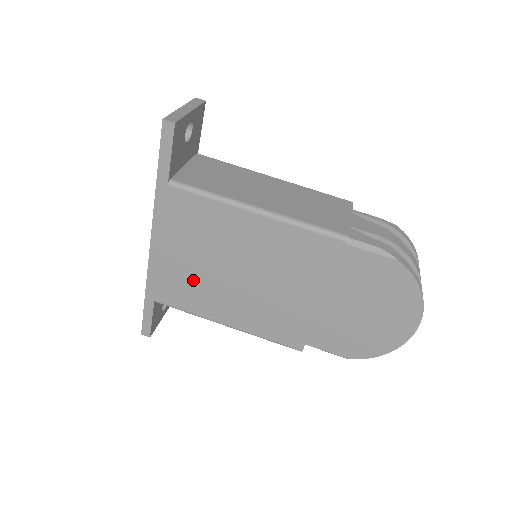
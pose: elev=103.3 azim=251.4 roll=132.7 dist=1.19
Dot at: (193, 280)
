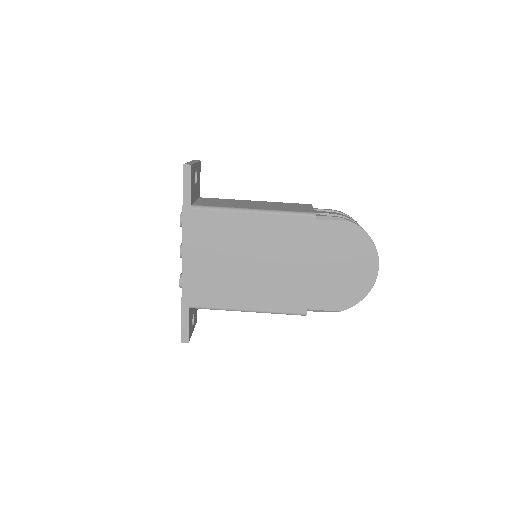
Dot at: (217, 279)
